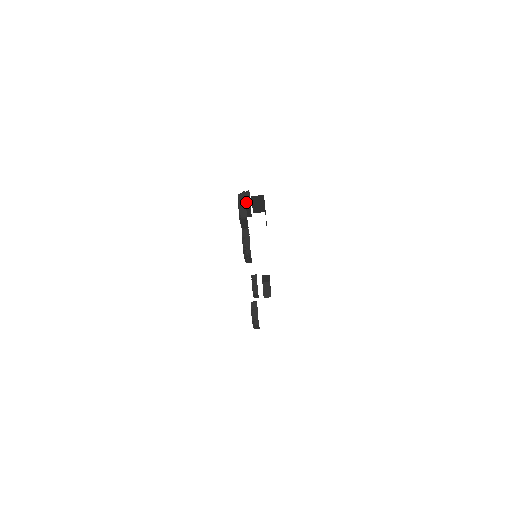
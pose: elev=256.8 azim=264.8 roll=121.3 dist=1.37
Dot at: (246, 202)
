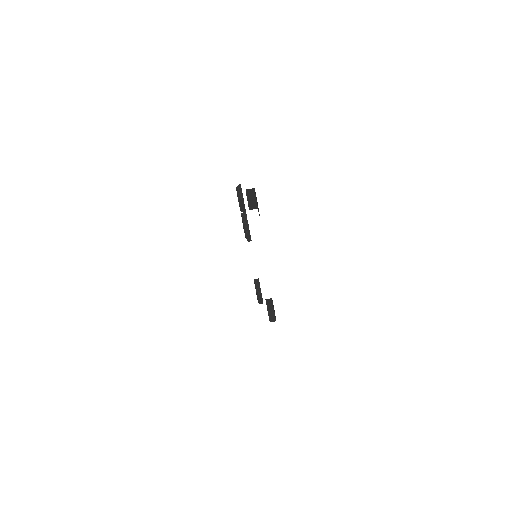
Dot at: occluded
